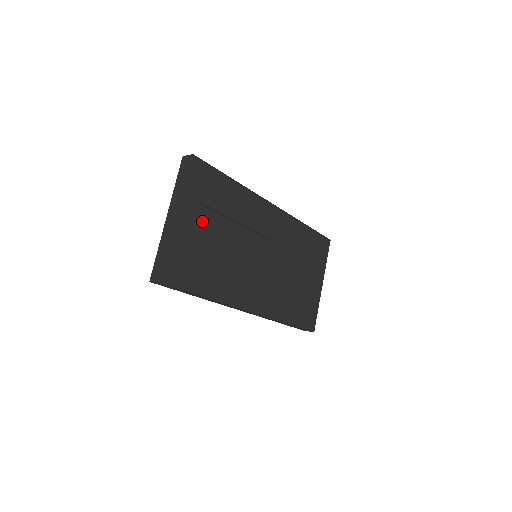
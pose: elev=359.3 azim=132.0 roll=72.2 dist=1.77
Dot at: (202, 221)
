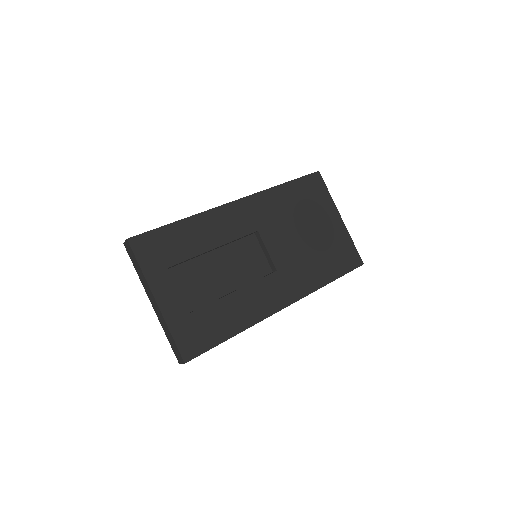
Dot at: (183, 279)
